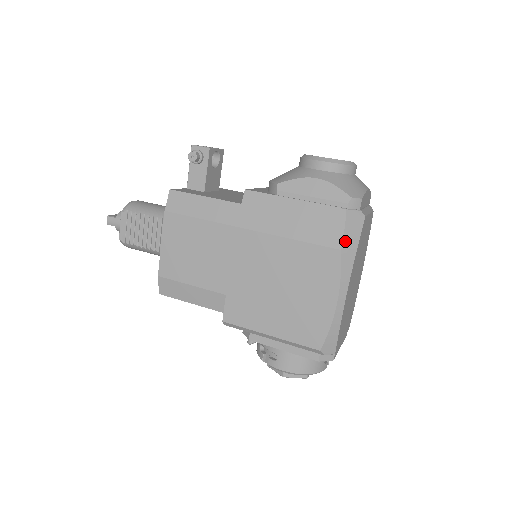
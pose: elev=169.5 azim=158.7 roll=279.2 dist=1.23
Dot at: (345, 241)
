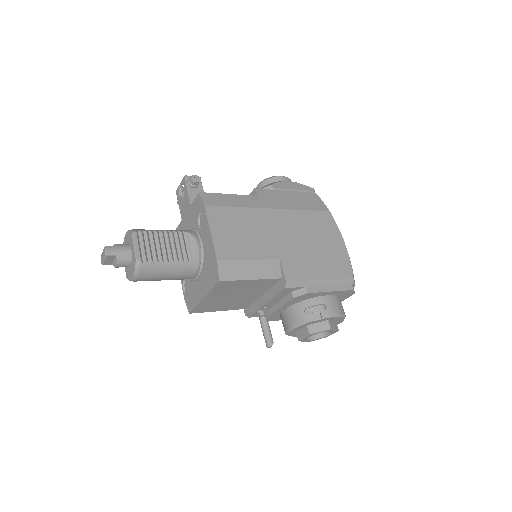
Dot at: (327, 208)
